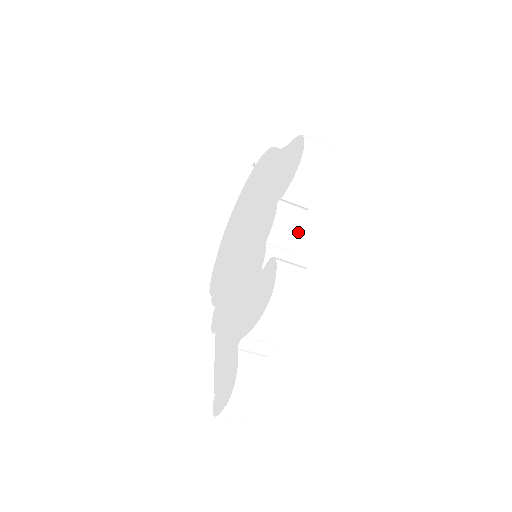
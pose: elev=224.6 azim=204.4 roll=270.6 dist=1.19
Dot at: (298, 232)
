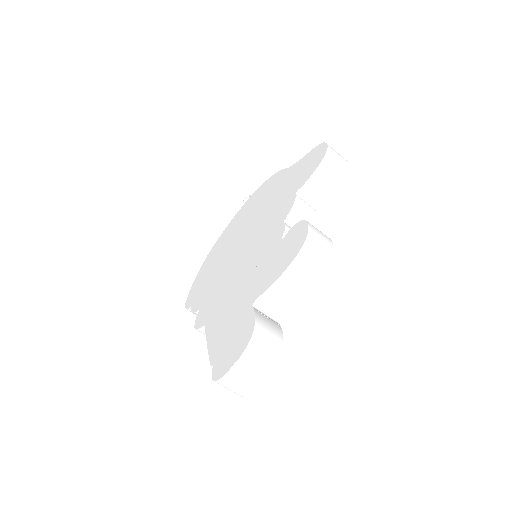
Dot at: (312, 221)
